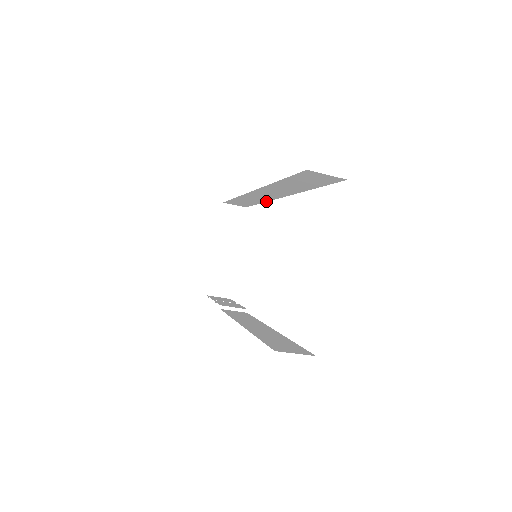
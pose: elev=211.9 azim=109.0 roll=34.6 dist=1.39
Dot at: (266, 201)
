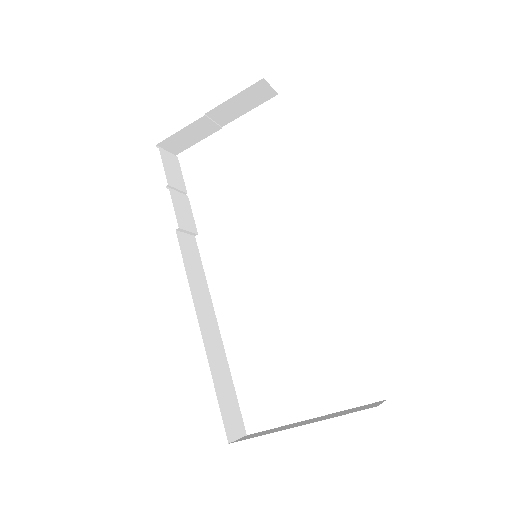
Dot at: occluded
